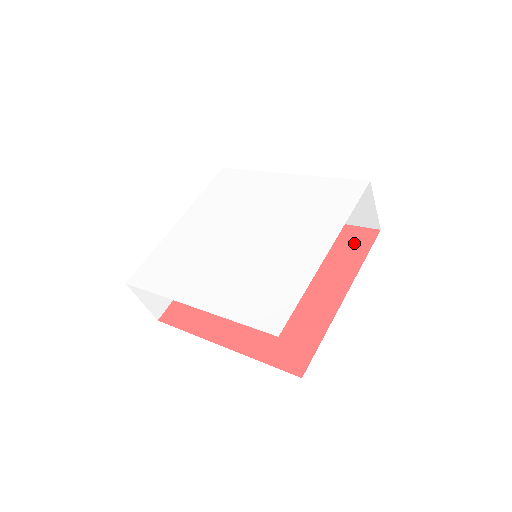
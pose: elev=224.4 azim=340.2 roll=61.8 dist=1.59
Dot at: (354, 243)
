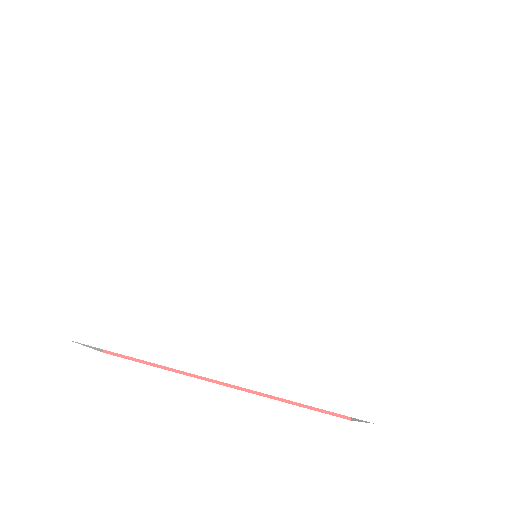
Dot at: occluded
